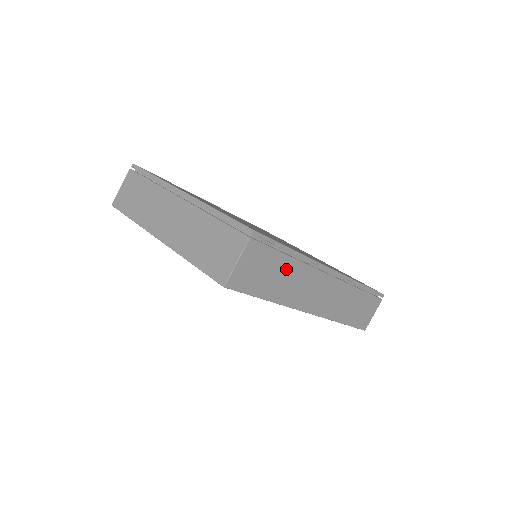
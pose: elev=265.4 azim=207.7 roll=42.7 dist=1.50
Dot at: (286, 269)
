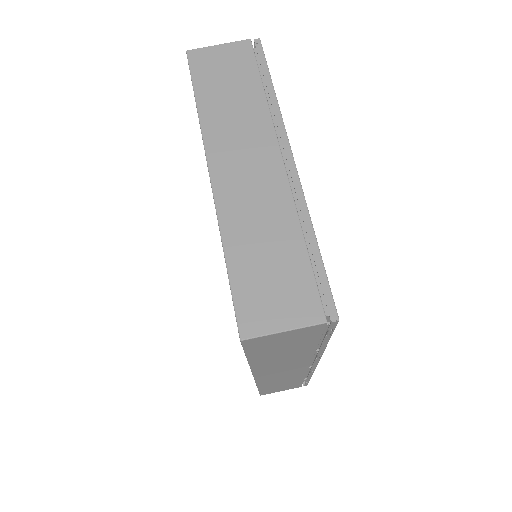
Dot at: (299, 351)
